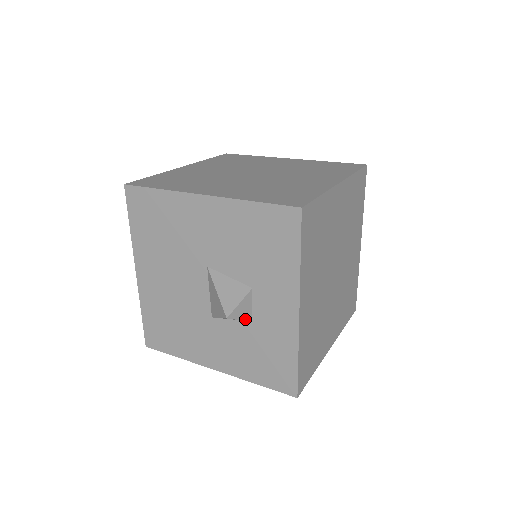
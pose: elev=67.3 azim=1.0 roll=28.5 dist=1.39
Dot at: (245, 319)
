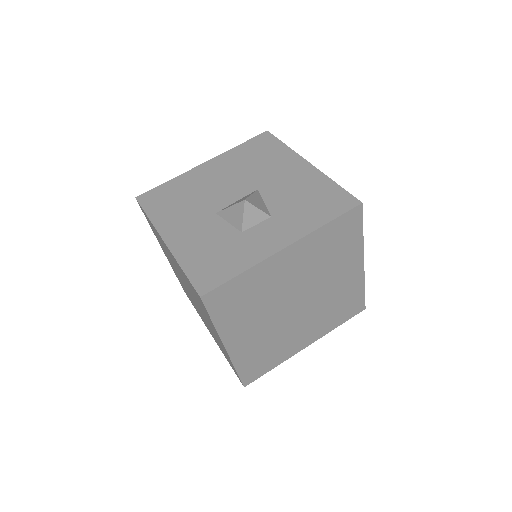
Dot at: (244, 223)
